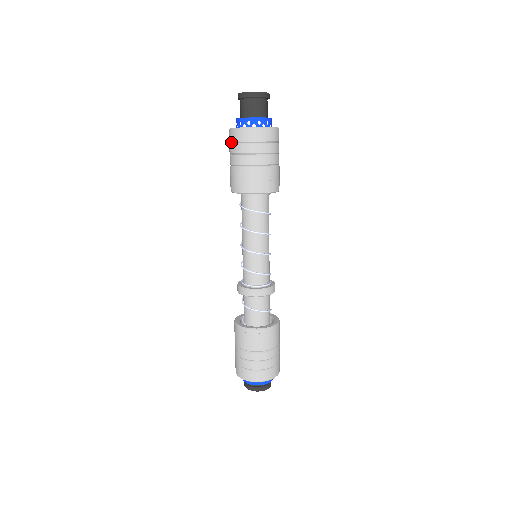
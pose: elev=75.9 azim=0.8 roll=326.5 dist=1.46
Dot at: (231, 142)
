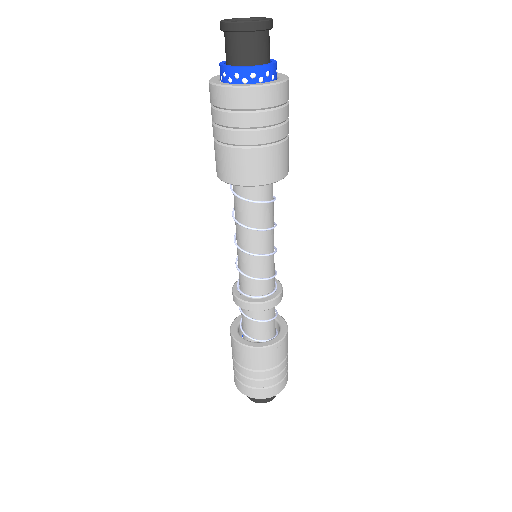
Dot at: (245, 109)
